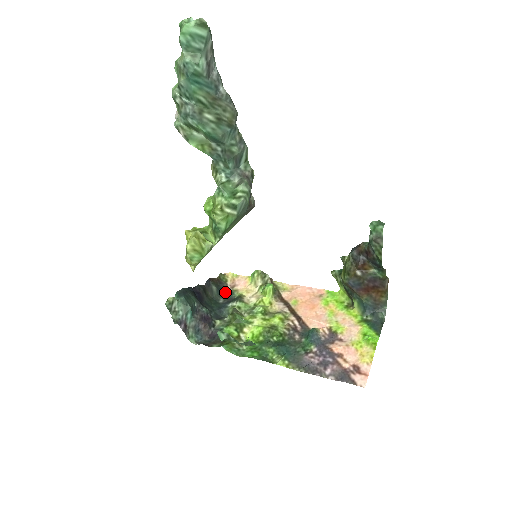
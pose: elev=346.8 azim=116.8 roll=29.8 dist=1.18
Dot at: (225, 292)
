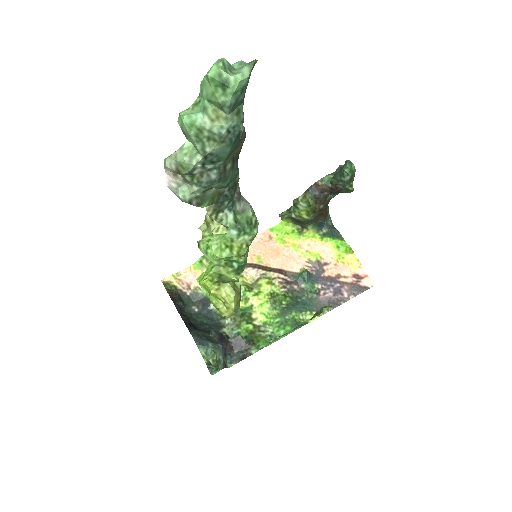
Dot at: (188, 298)
